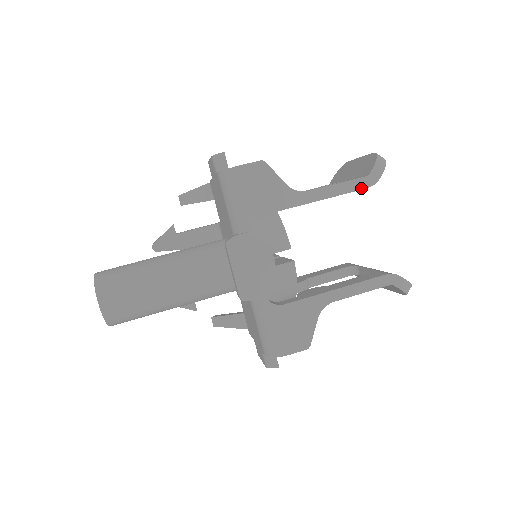
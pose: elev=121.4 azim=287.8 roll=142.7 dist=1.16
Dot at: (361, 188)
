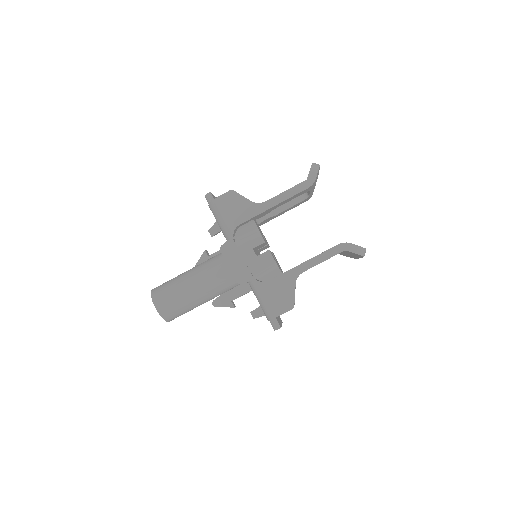
Dot at: (303, 189)
